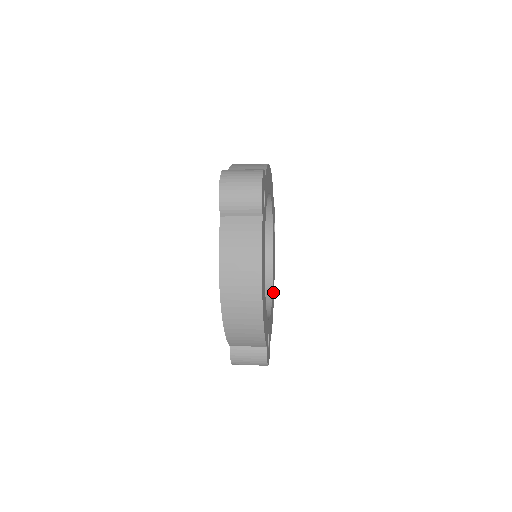
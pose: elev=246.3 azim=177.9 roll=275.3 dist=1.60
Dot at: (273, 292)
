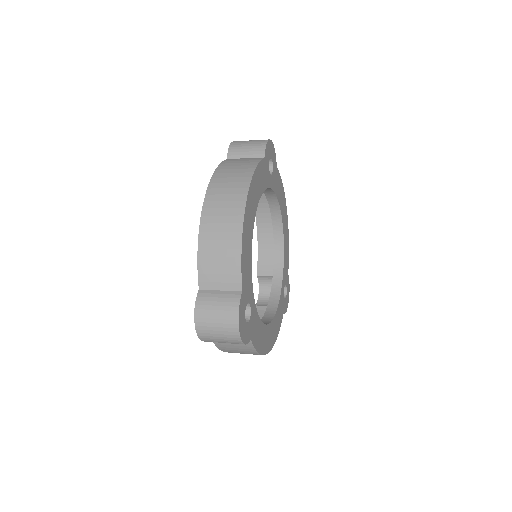
Dot at: (270, 338)
